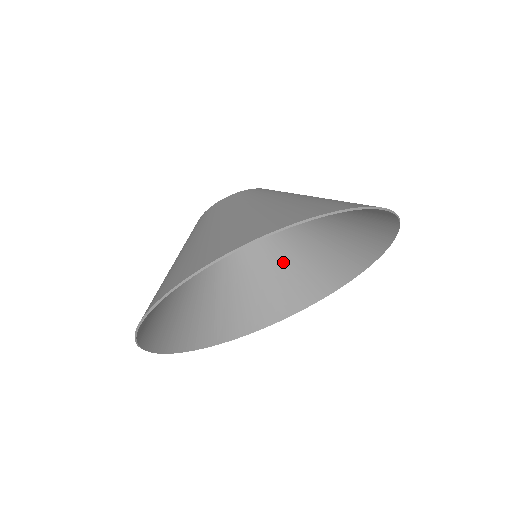
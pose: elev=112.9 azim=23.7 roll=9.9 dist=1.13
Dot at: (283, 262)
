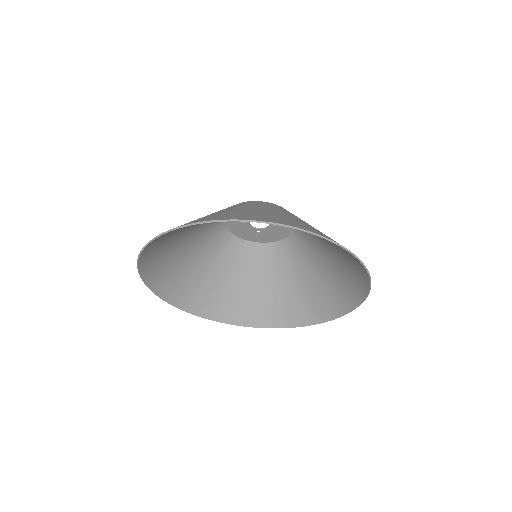
Dot at: (312, 270)
